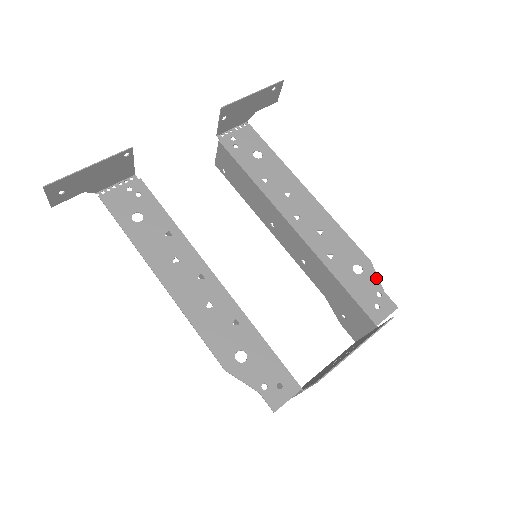
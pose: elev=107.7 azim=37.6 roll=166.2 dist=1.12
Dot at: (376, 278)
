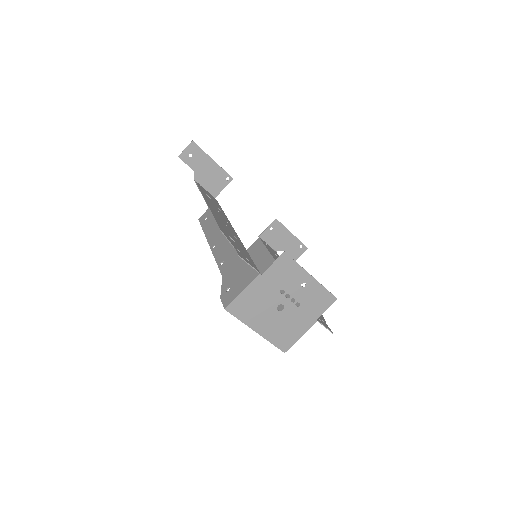
Dot at: (323, 318)
